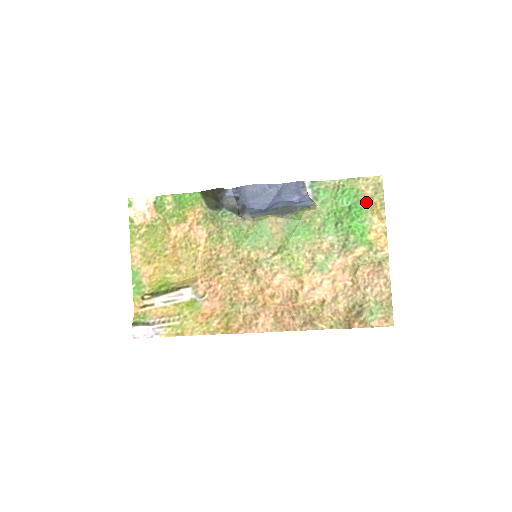
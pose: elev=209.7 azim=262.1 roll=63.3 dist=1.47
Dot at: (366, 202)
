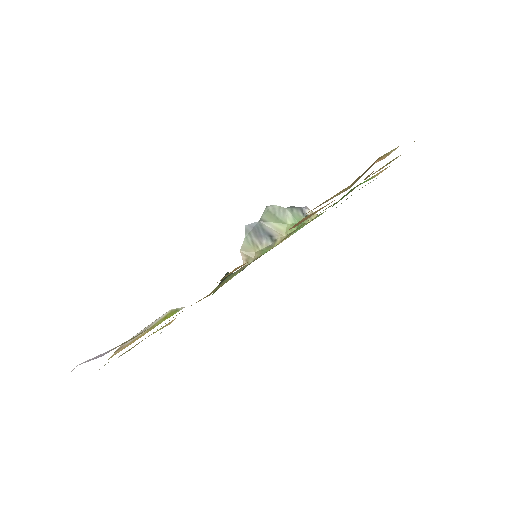
Dot at: occluded
